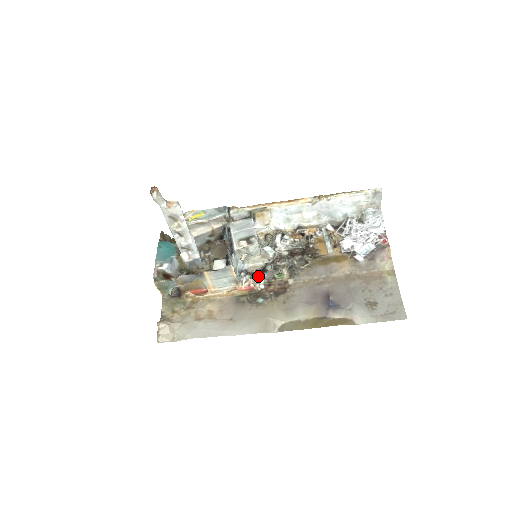
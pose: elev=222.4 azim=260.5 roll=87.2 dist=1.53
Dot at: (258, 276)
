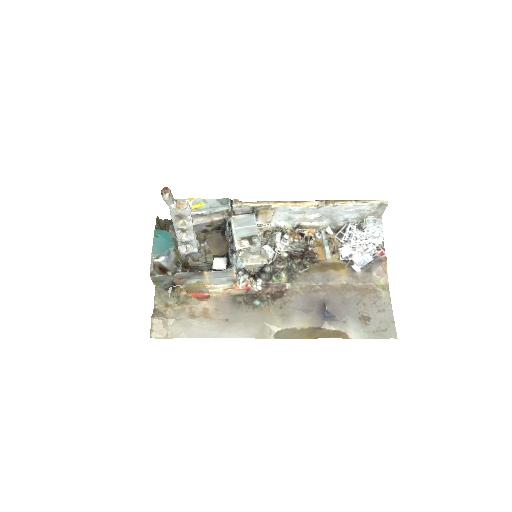
Dot at: (256, 277)
